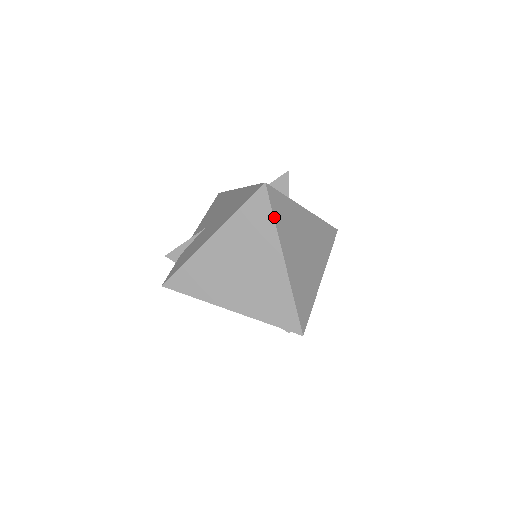
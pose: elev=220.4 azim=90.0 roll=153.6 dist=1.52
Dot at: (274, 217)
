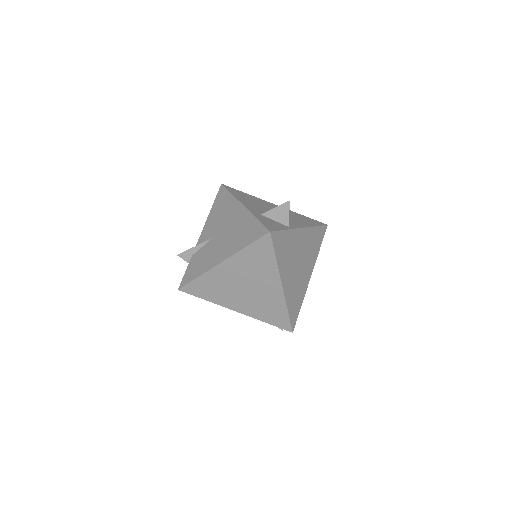
Dot at: (276, 256)
